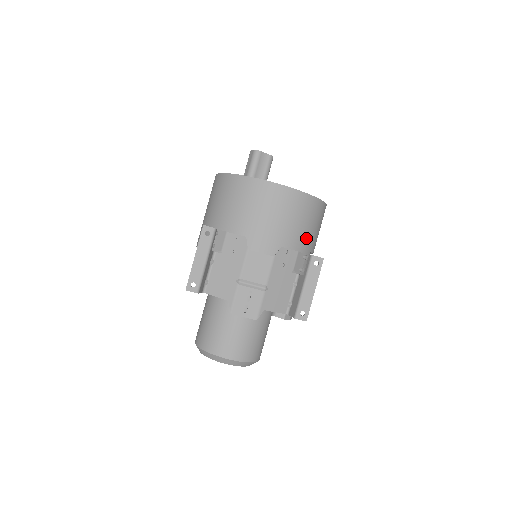
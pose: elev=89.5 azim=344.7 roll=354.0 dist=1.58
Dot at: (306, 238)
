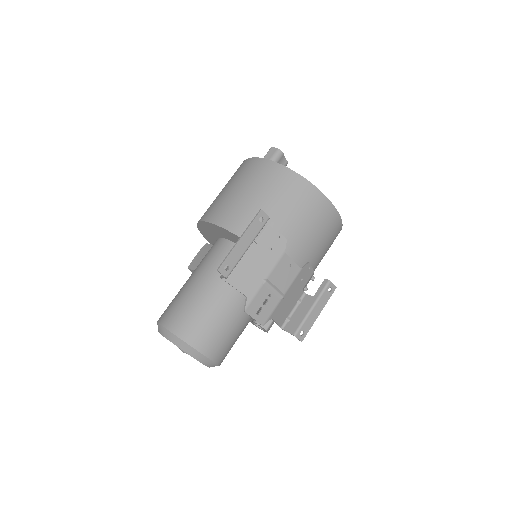
Dot at: (320, 261)
